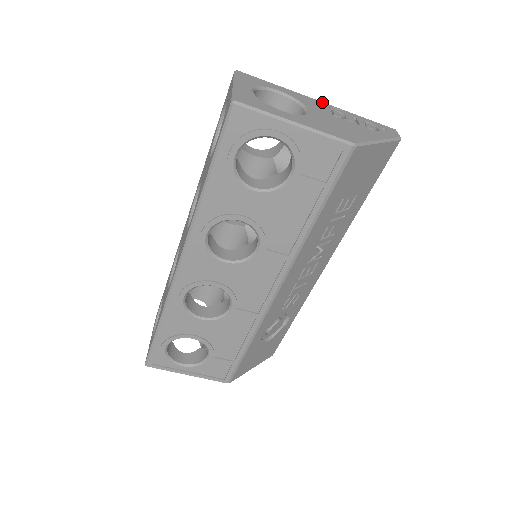
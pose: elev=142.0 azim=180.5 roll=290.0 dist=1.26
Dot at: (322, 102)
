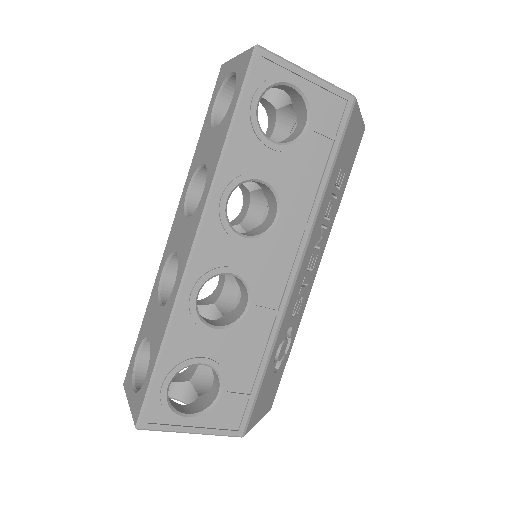
Dot at: occluded
